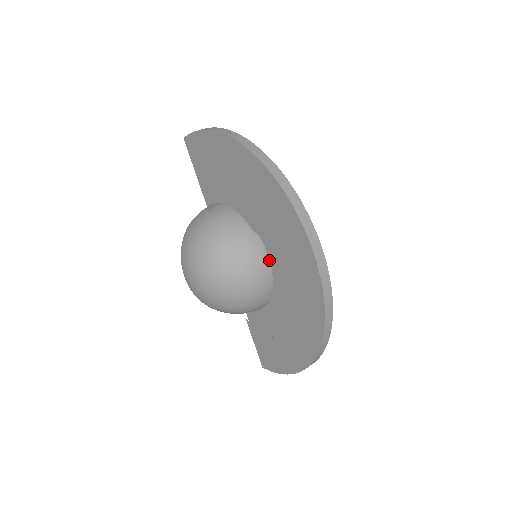
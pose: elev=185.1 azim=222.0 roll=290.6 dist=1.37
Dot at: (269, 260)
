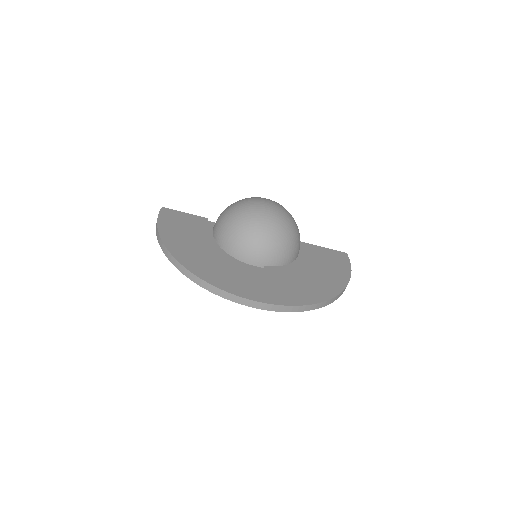
Dot at: occluded
